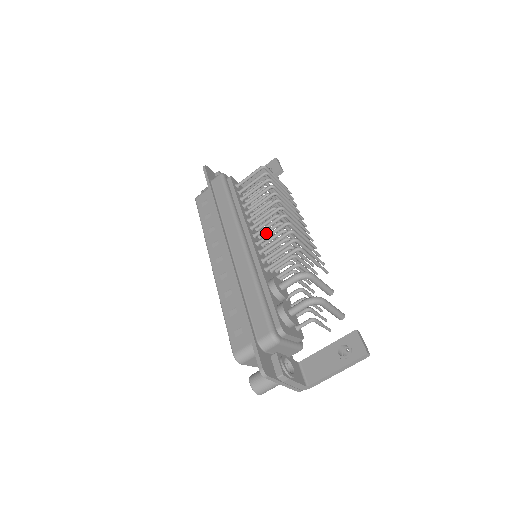
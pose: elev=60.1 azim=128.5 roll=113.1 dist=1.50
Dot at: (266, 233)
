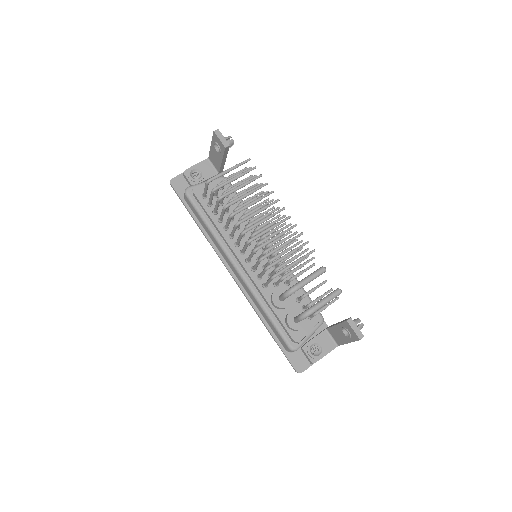
Dot at: occluded
